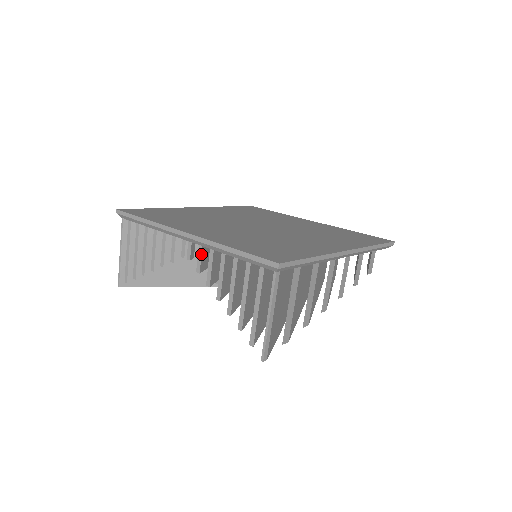
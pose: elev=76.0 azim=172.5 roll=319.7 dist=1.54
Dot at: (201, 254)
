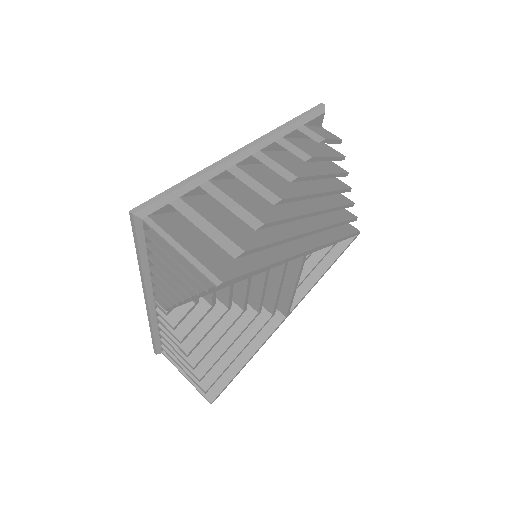
Dot at: (157, 293)
